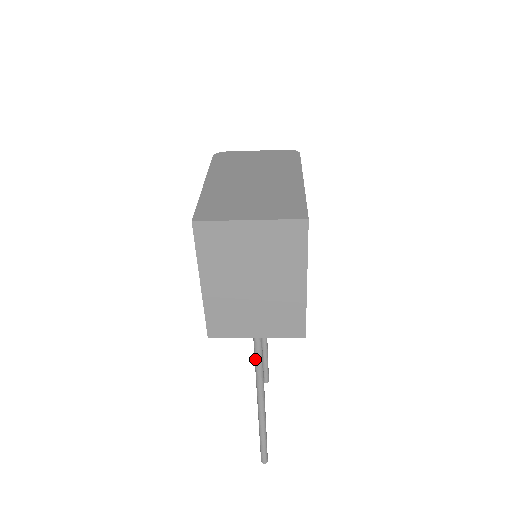
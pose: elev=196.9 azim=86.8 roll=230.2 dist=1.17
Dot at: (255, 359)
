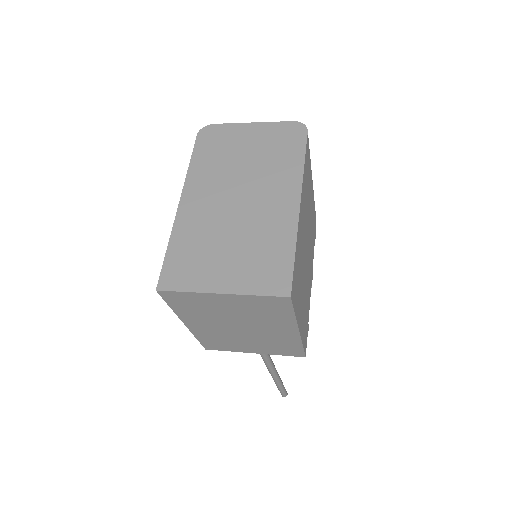
Dot at: occluded
